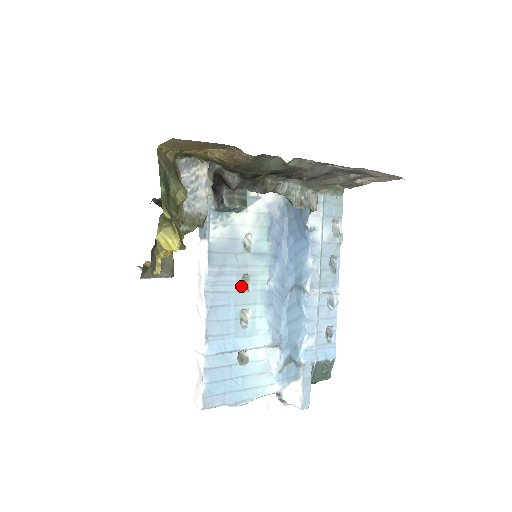
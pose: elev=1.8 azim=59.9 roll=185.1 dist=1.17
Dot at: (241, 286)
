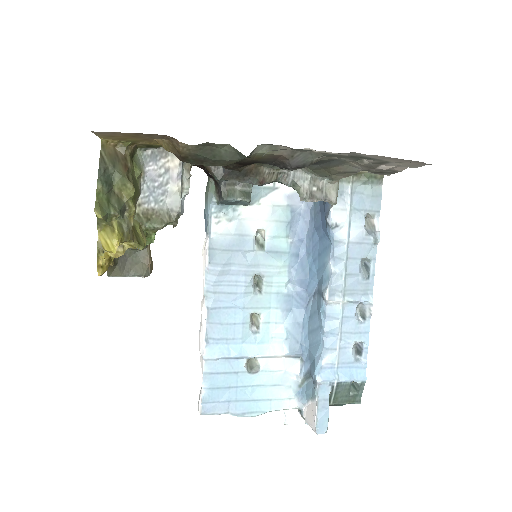
Dot at: (251, 287)
